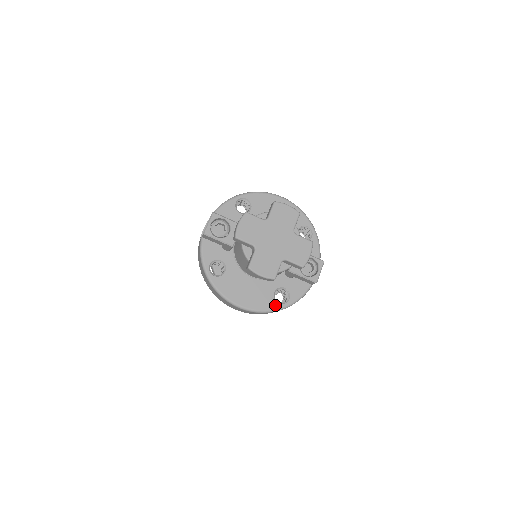
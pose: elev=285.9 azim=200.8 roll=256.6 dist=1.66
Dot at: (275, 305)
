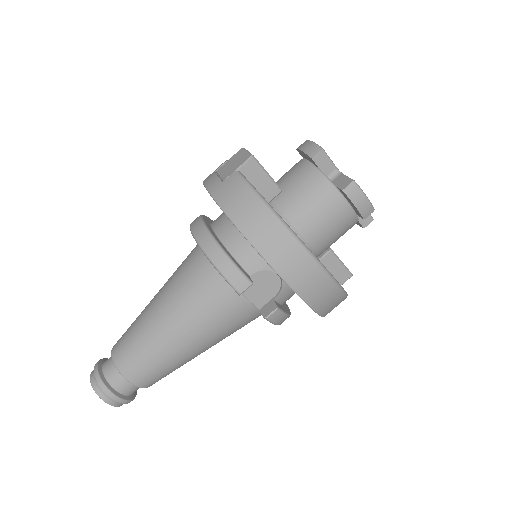
Dot at: occluded
